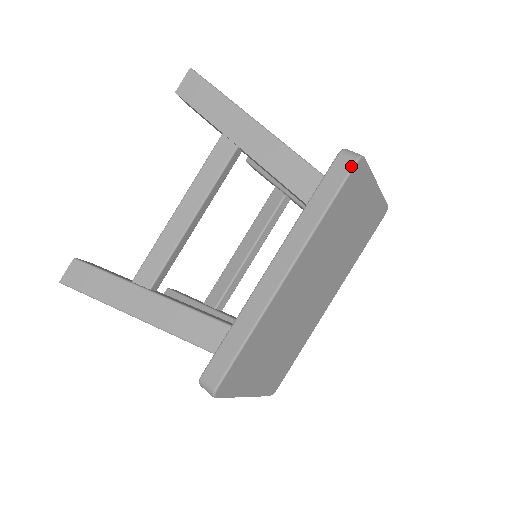
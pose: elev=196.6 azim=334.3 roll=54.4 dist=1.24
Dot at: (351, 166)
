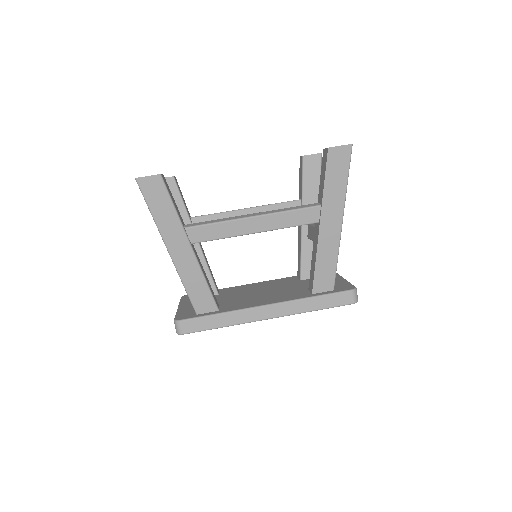
Dot at: (349, 303)
